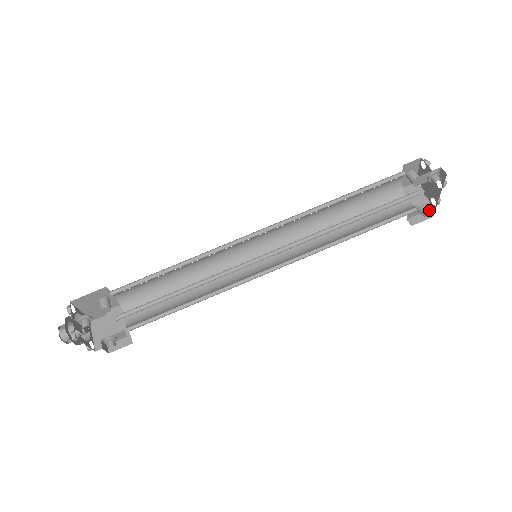
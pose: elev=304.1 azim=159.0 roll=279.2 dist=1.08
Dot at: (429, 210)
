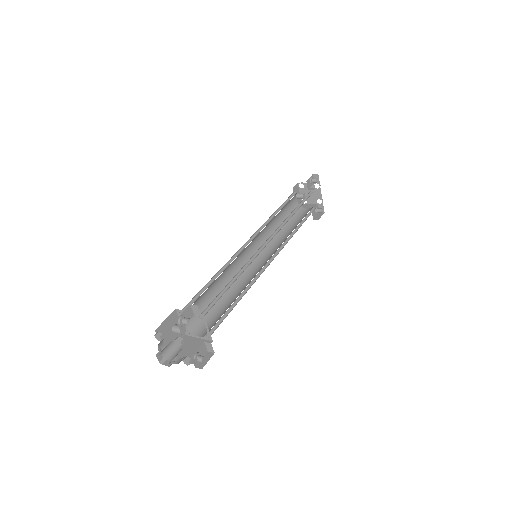
Dot at: occluded
